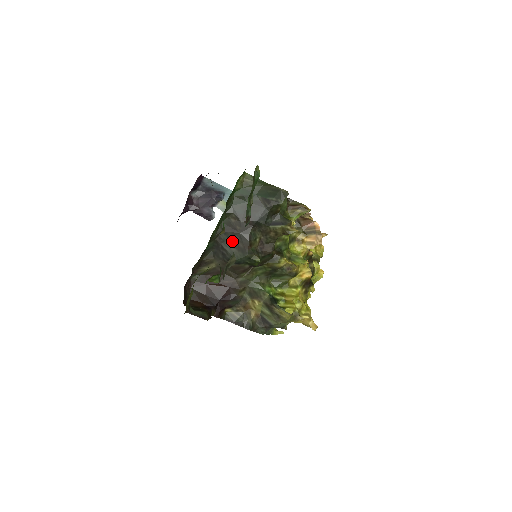
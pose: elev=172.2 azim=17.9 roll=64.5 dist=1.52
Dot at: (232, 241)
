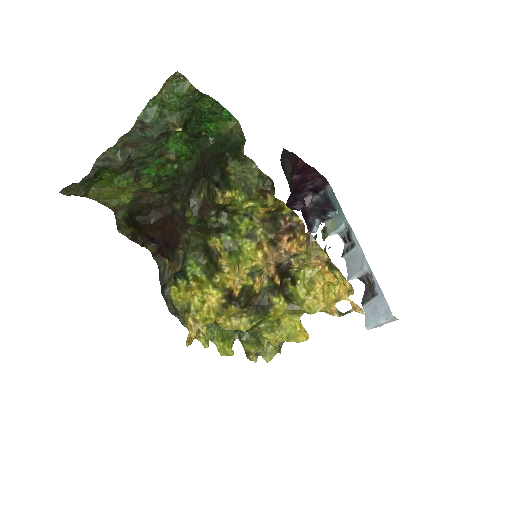
Dot at: (190, 184)
